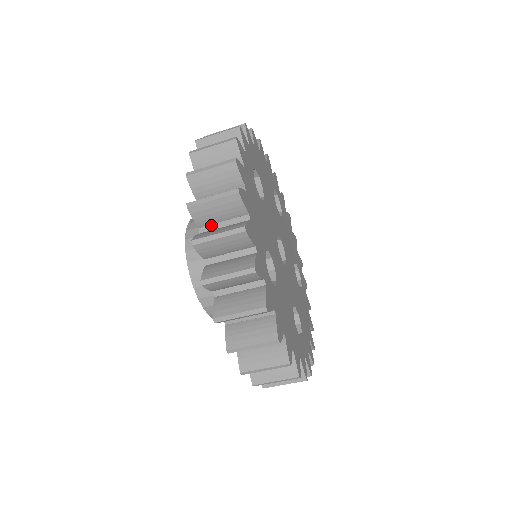
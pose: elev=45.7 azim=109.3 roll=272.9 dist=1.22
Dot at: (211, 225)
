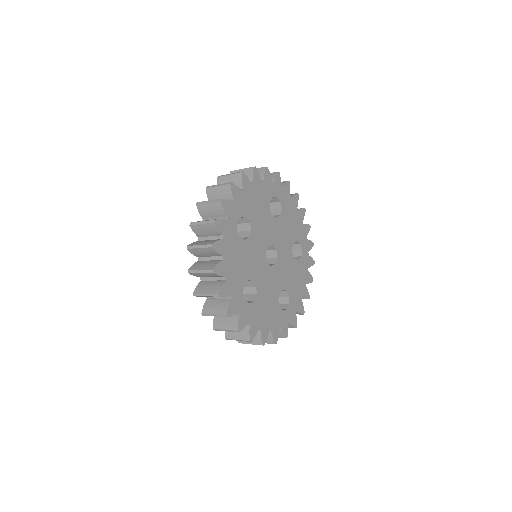
Dot at: (206, 277)
